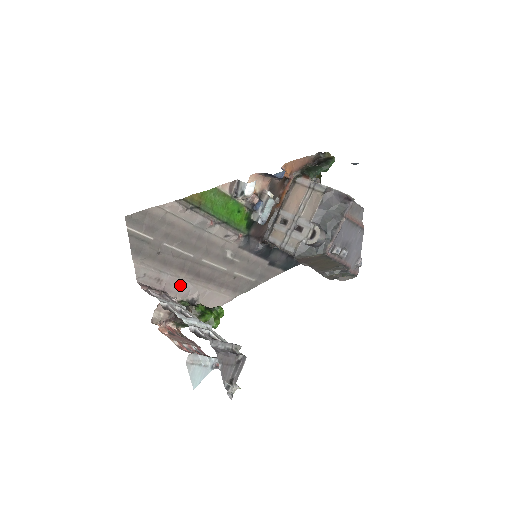
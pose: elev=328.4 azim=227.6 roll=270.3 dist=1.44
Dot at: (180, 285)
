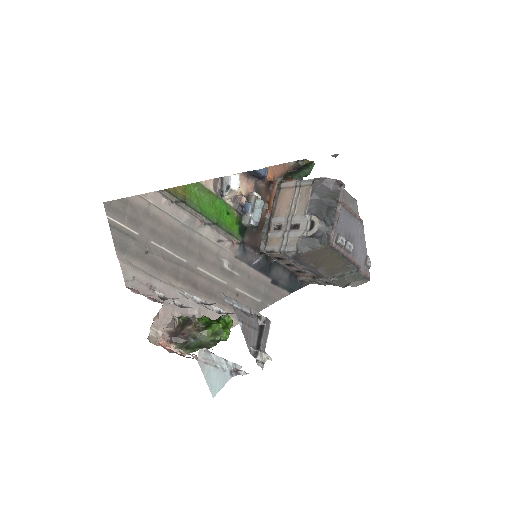
Dot at: (177, 297)
